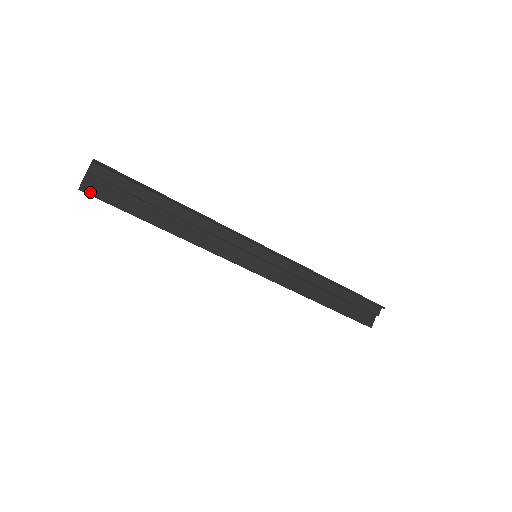
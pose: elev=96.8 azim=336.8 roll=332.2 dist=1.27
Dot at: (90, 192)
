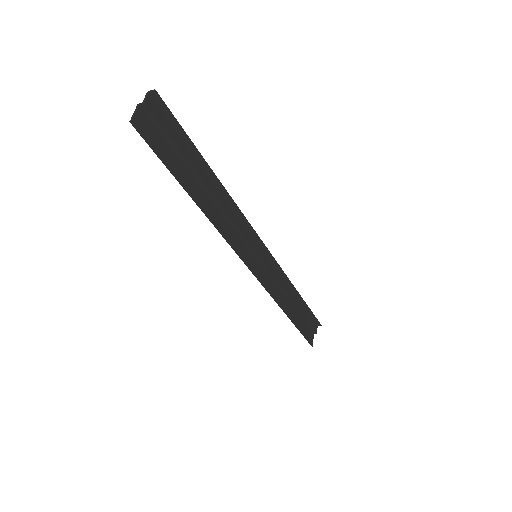
Dot at: (141, 131)
